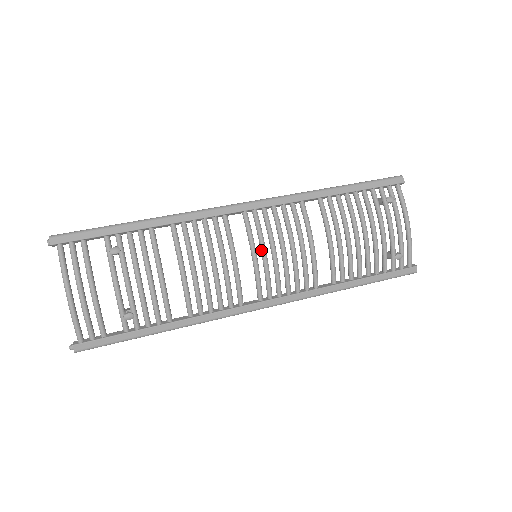
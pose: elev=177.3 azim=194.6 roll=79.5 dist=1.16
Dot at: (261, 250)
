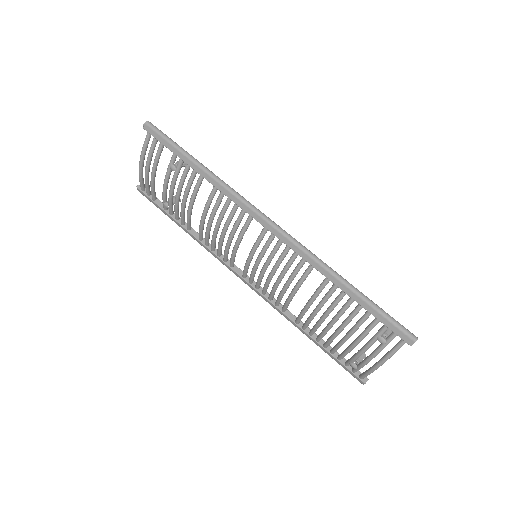
Dot at: (256, 259)
